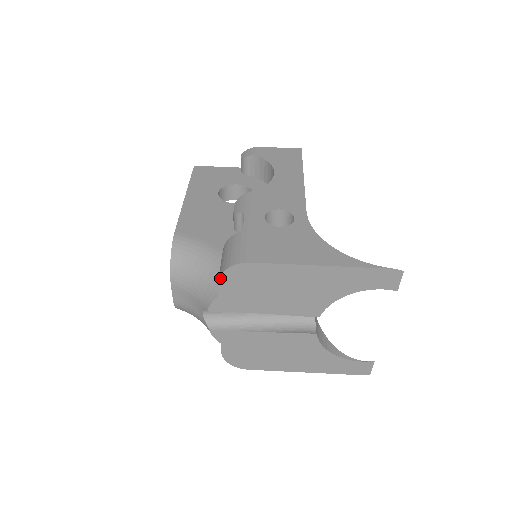
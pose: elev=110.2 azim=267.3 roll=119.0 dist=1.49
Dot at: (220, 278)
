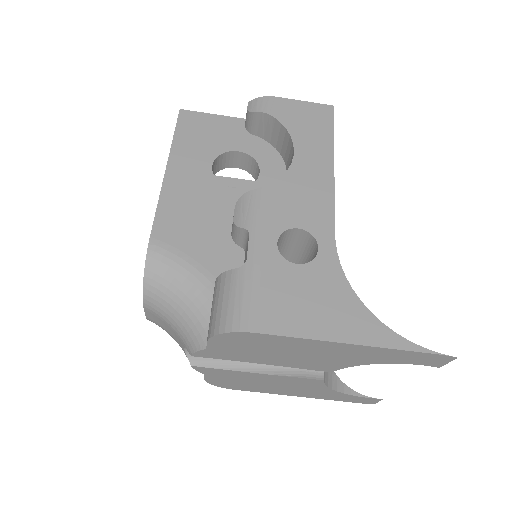
Dot at: (211, 338)
